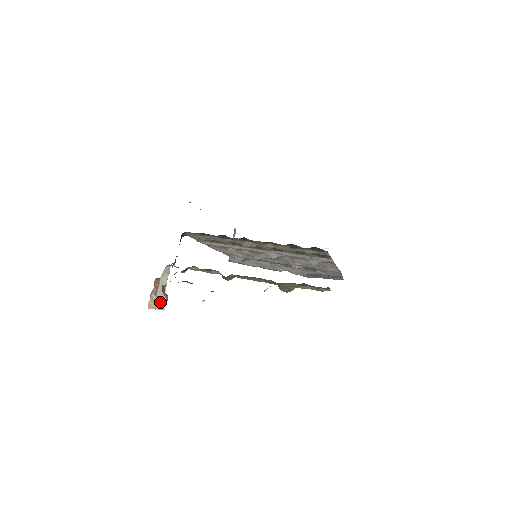
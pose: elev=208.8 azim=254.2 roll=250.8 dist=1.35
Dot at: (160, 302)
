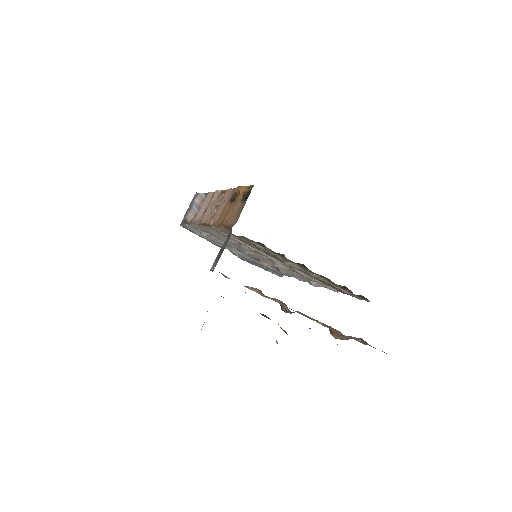
Dot at: occluded
